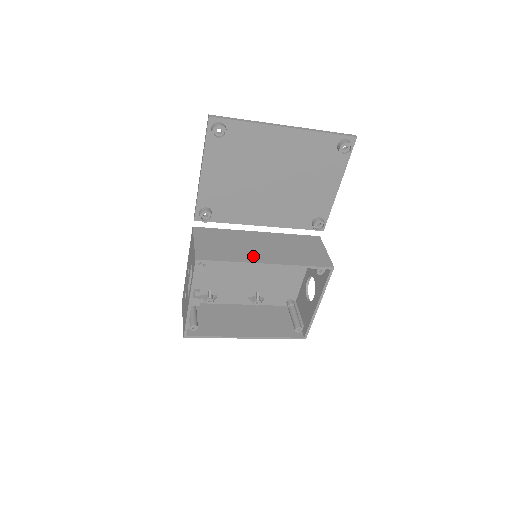
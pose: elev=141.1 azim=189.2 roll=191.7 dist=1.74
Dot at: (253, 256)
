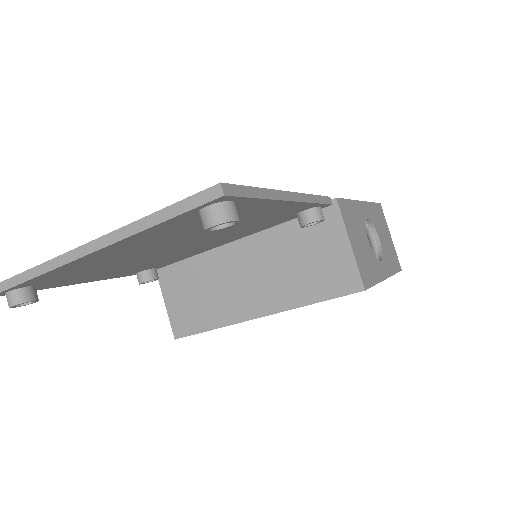
Dot at: (236, 307)
